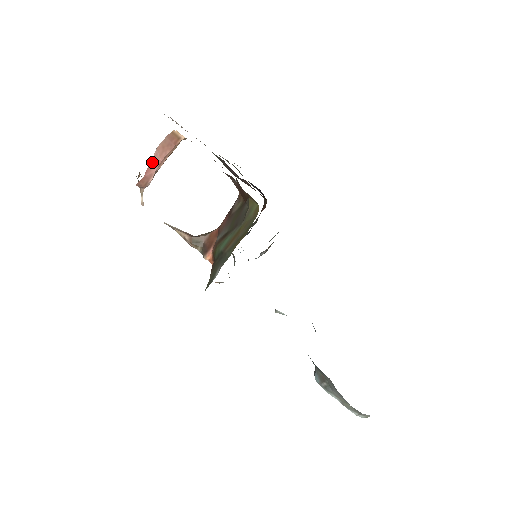
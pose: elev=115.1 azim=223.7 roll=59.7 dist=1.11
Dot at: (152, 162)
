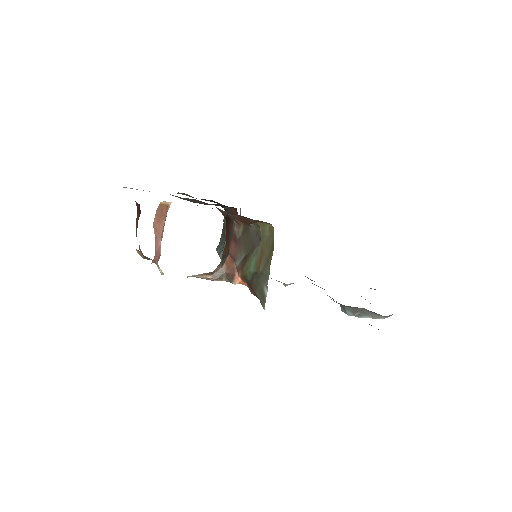
Dot at: (155, 237)
